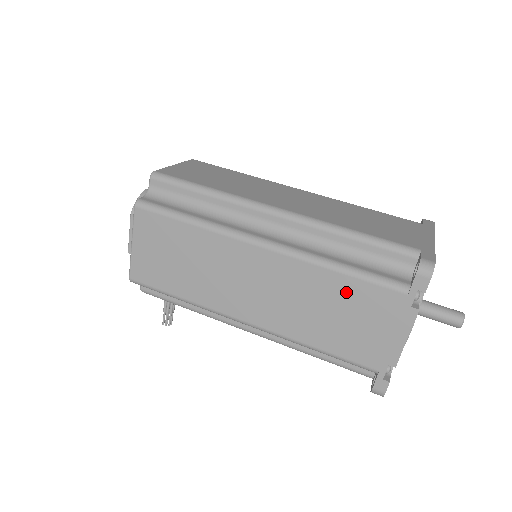
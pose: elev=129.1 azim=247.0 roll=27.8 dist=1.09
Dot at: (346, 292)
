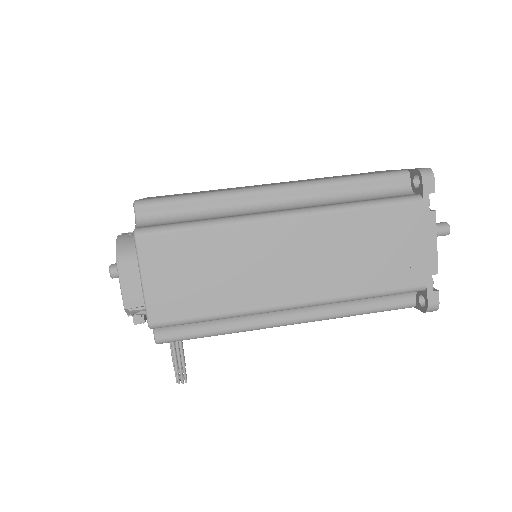
Dot at: (374, 224)
